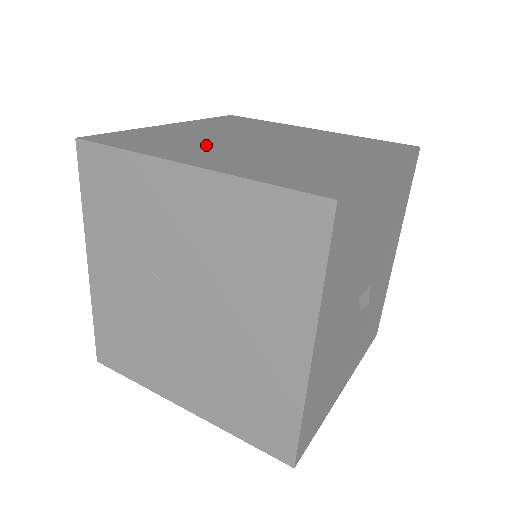
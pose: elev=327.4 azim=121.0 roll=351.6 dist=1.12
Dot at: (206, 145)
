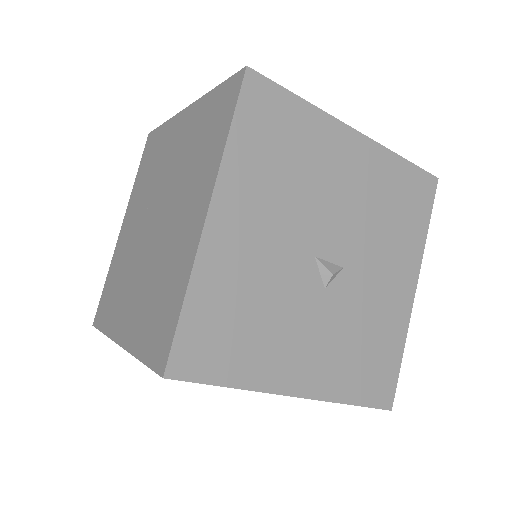
Dot at: occluded
